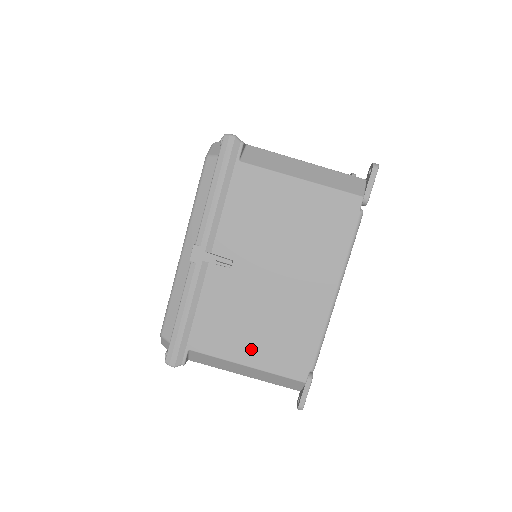
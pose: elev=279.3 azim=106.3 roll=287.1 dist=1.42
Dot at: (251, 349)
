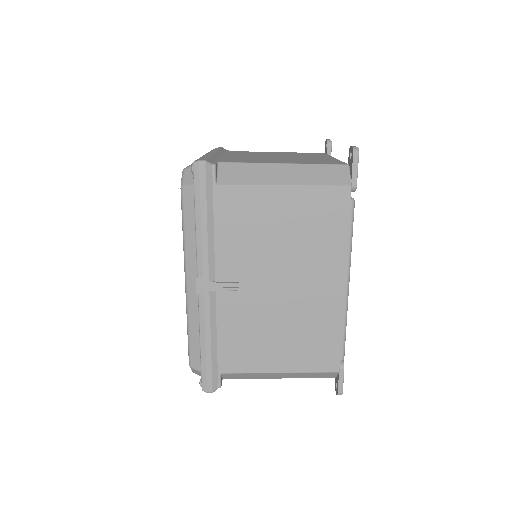
Dot at: (280, 357)
